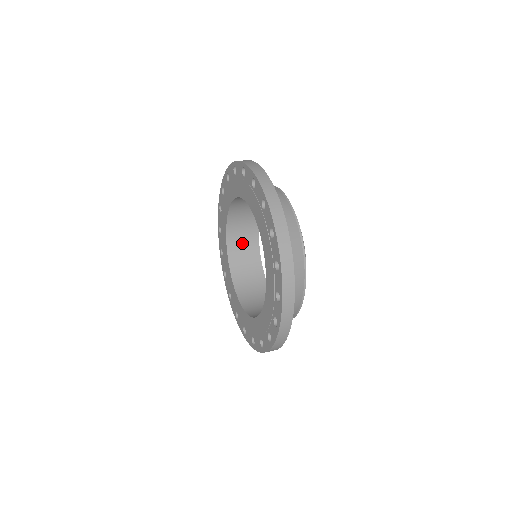
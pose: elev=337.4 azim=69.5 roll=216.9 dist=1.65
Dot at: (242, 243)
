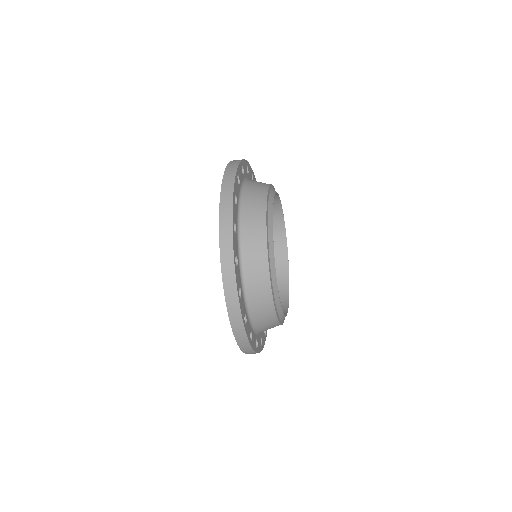
Dot at: occluded
